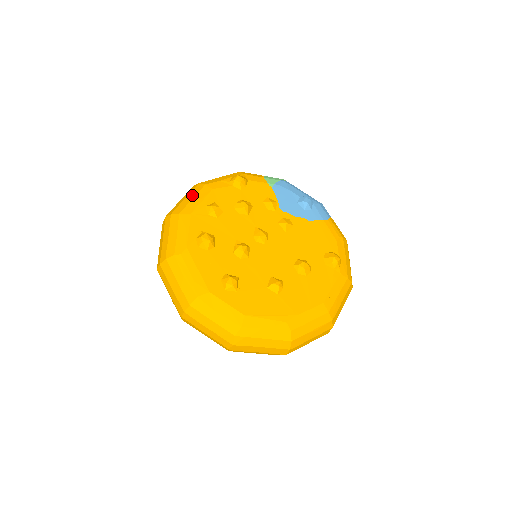
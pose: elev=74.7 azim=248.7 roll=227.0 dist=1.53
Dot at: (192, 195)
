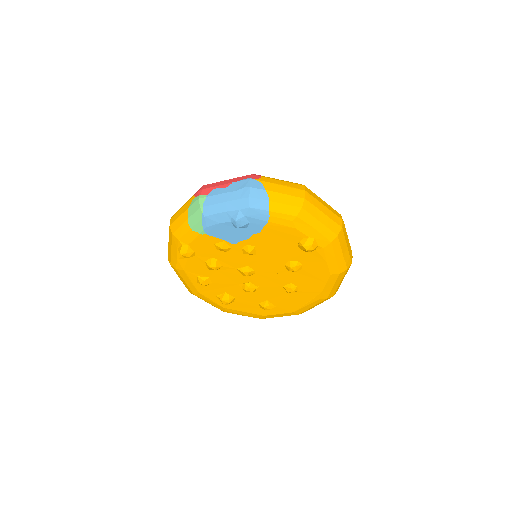
Dot at: (181, 278)
